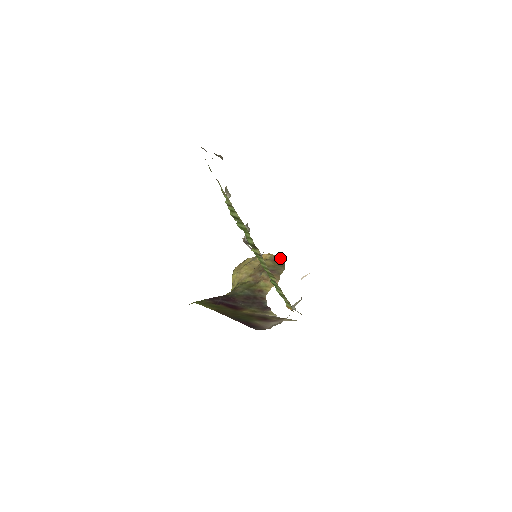
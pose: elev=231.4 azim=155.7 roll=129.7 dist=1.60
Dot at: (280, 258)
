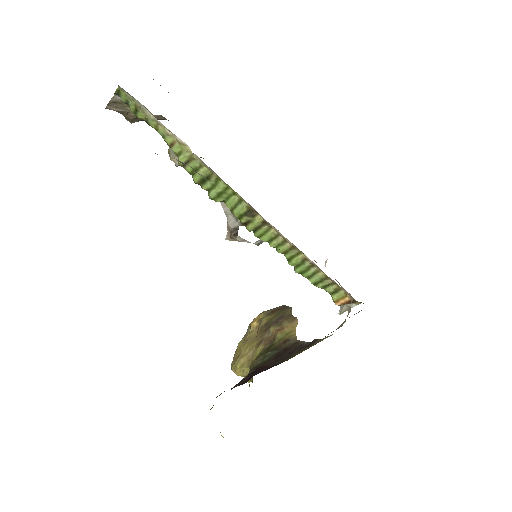
Dot at: (276, 307)
